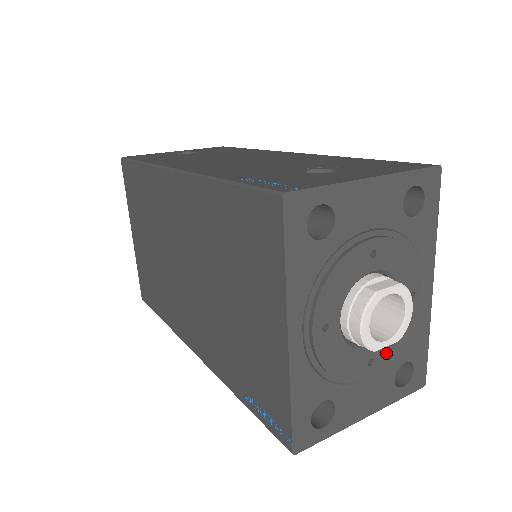
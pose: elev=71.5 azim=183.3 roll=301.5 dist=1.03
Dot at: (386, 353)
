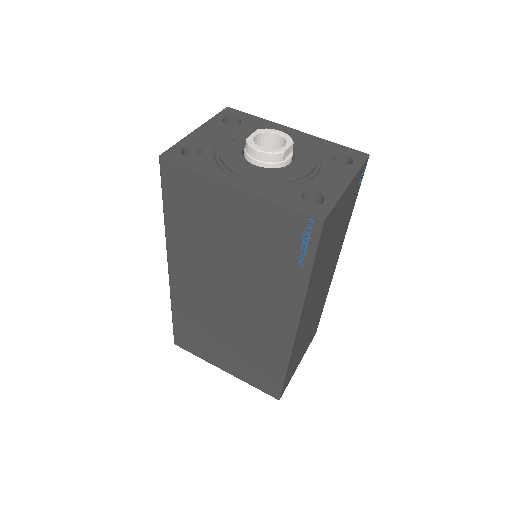
Dot at: (309, 158)
